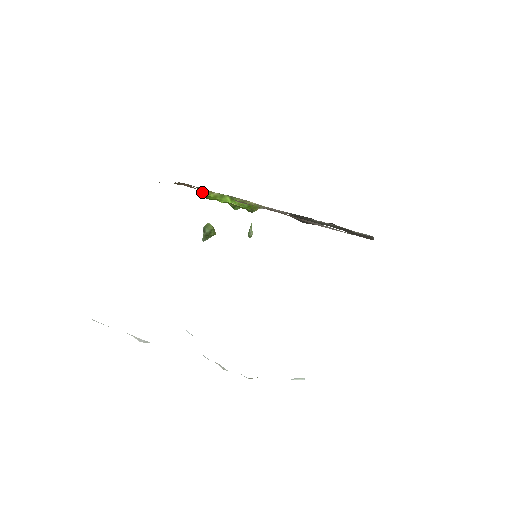
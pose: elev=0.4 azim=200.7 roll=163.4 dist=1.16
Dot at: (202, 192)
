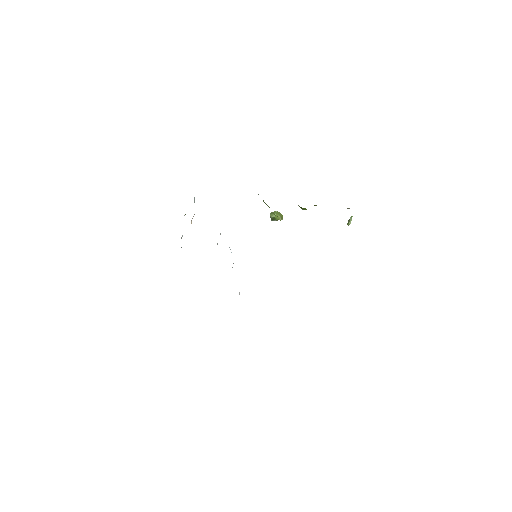
Dot at: occluded
